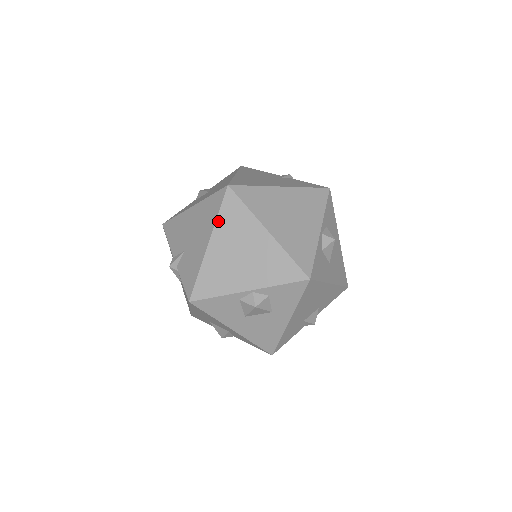
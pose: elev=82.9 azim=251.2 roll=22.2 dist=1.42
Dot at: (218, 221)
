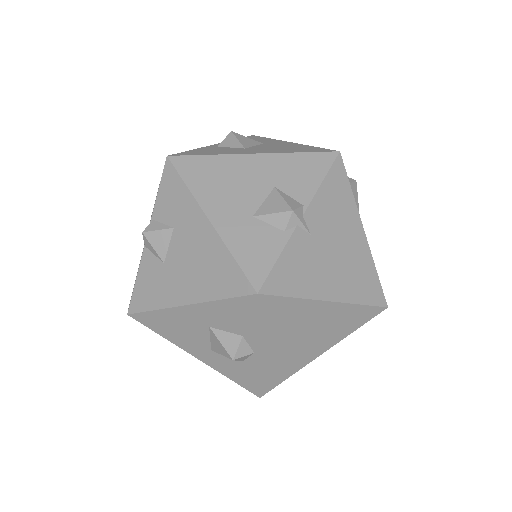
Dot at: occluded
